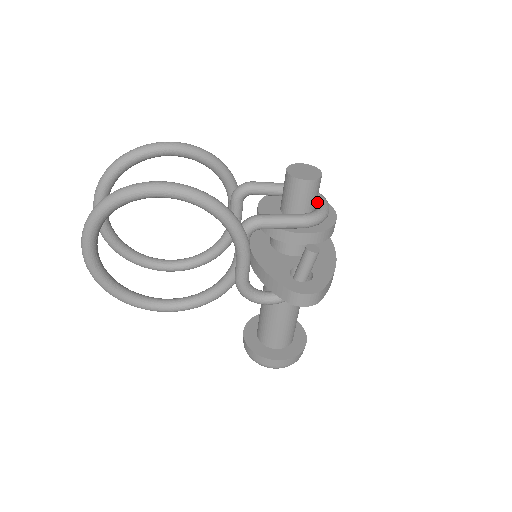
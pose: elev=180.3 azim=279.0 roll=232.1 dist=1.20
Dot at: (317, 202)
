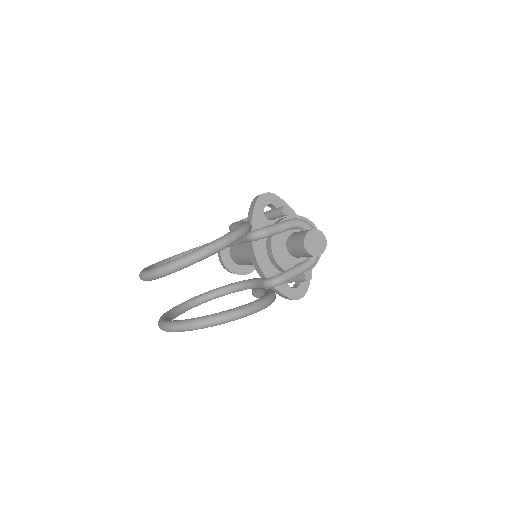
Dot at: occluded
